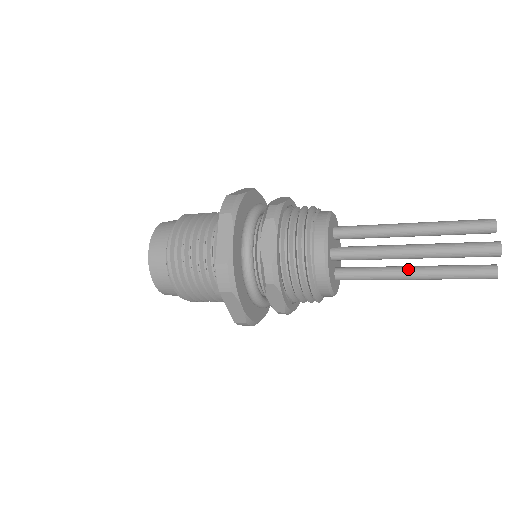
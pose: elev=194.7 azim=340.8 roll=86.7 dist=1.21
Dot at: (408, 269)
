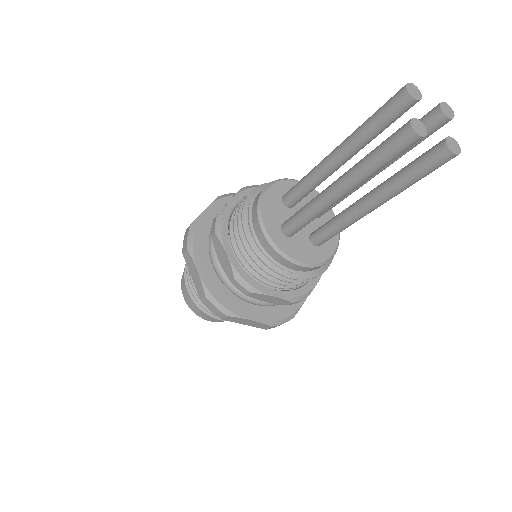
Dot at: (362, 201)
